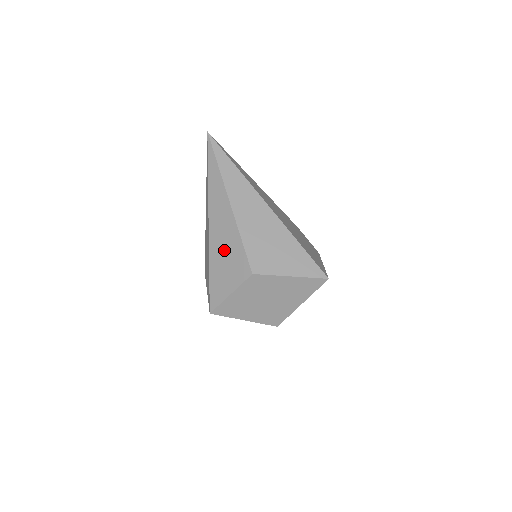
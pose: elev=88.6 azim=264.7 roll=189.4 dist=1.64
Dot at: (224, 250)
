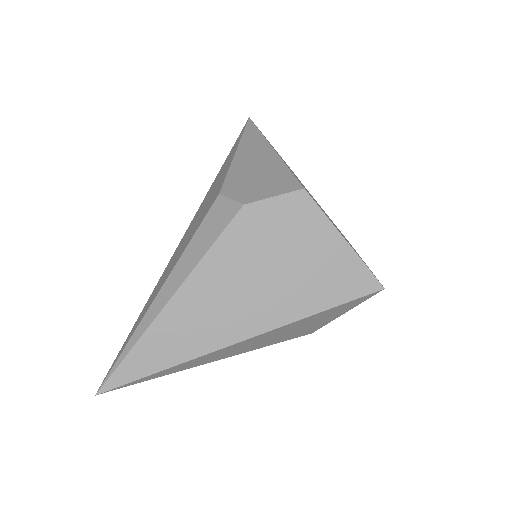
Dot at: occluded
